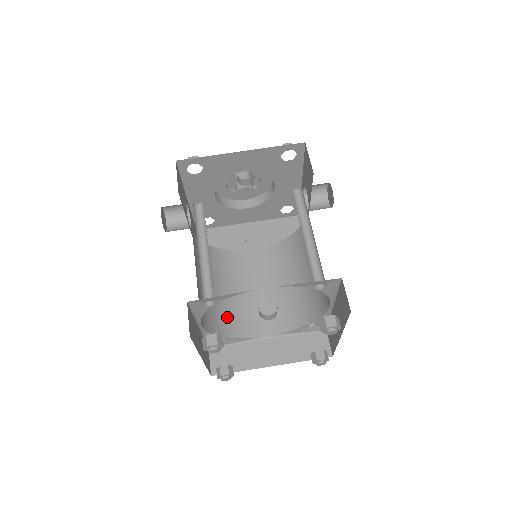
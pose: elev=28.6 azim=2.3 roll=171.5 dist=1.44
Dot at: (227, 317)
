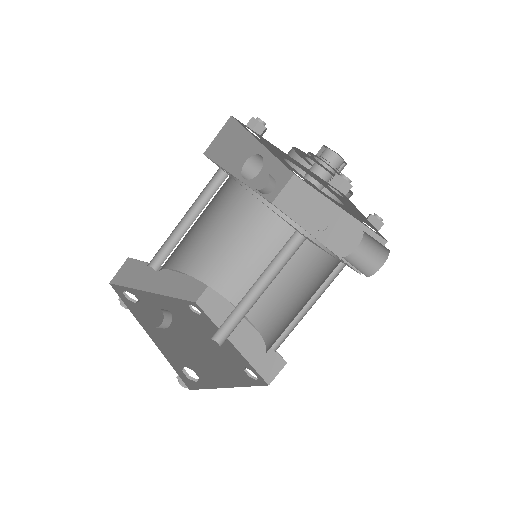
Dot at: (230, 275)
